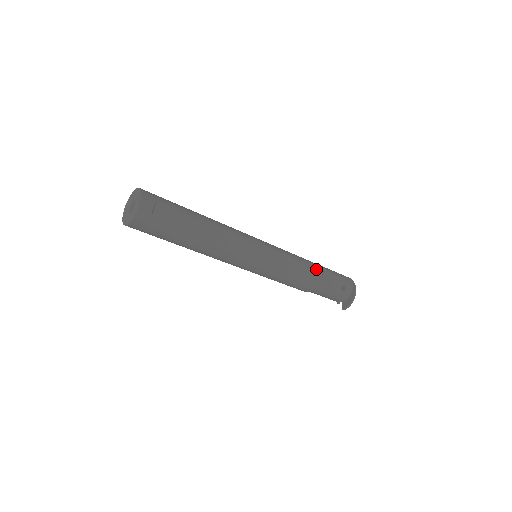
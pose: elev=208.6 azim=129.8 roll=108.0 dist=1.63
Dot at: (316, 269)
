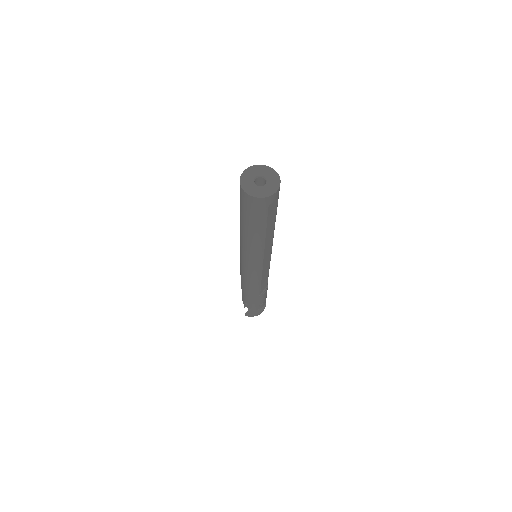
Dot at: occluded
